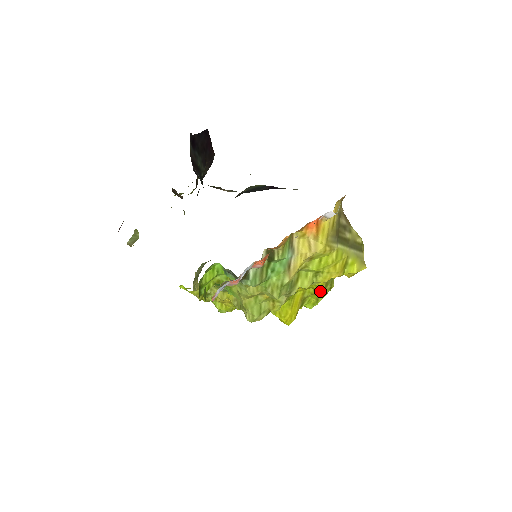
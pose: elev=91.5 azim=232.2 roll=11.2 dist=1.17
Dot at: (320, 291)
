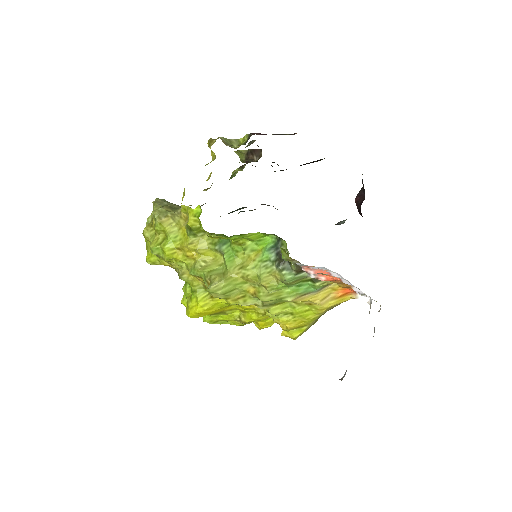
Dot at: (245, 321)
